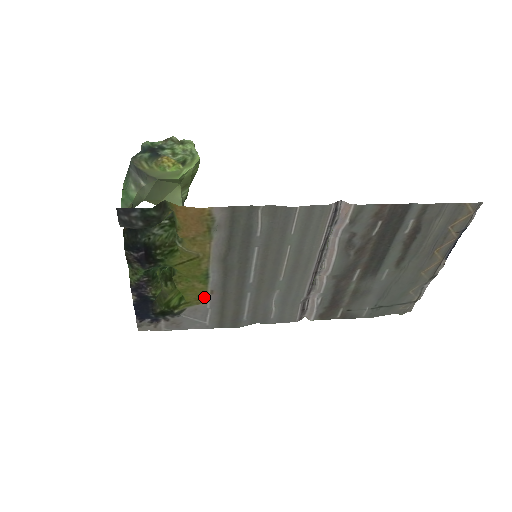
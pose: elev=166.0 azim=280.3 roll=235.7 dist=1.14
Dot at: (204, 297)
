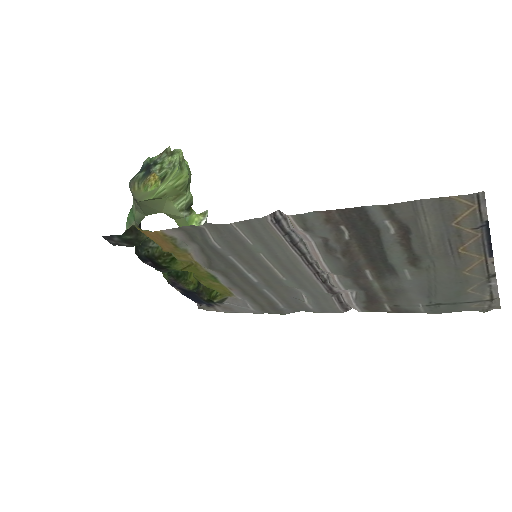
Dot at: (229, 291)
